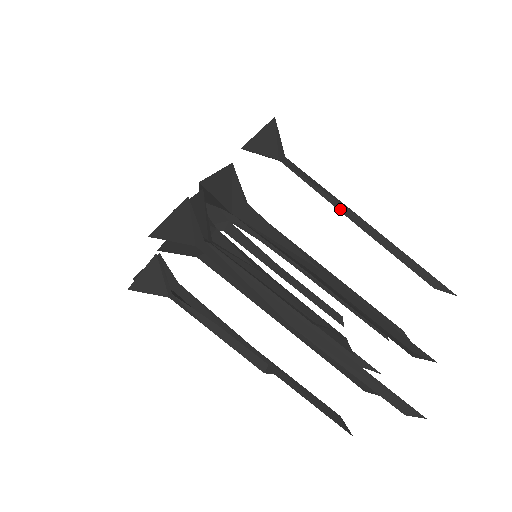
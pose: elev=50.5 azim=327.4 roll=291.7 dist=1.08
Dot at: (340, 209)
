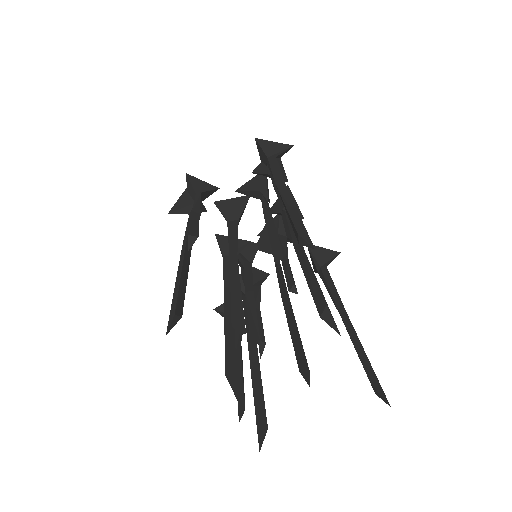
Dot at: (336, 301)
